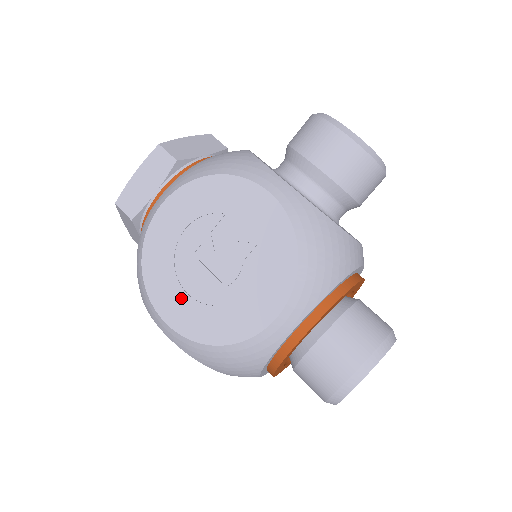
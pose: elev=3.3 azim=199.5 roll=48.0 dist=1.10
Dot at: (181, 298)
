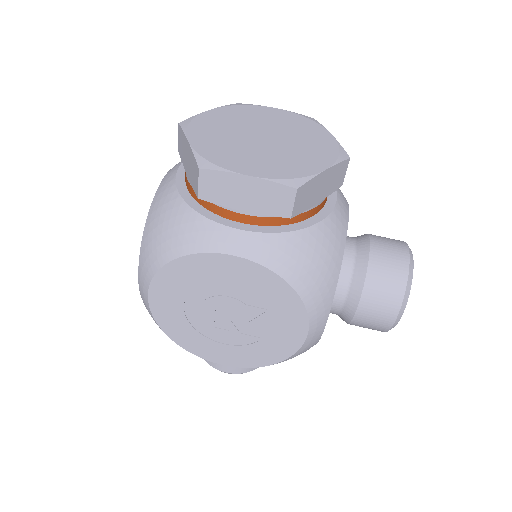
Dot at: (176, 304)
